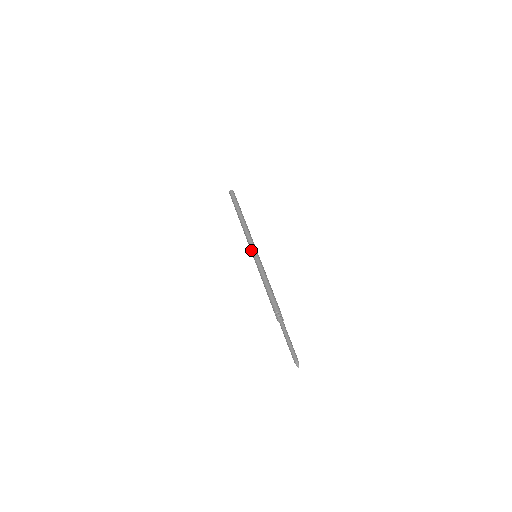
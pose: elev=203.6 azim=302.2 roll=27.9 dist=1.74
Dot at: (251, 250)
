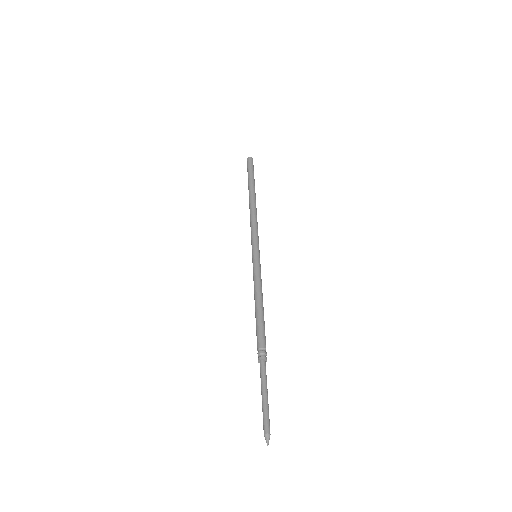
Dot at: occluded
